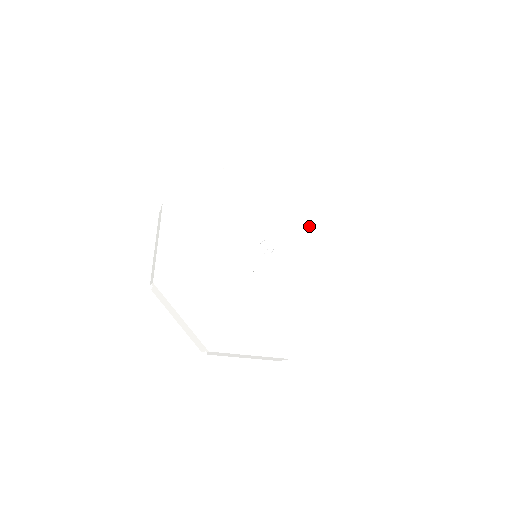
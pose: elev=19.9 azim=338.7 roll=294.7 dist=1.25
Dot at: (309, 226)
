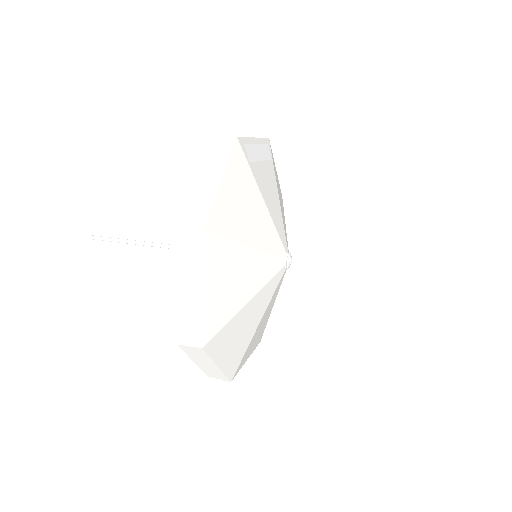
Dot at: occluded
